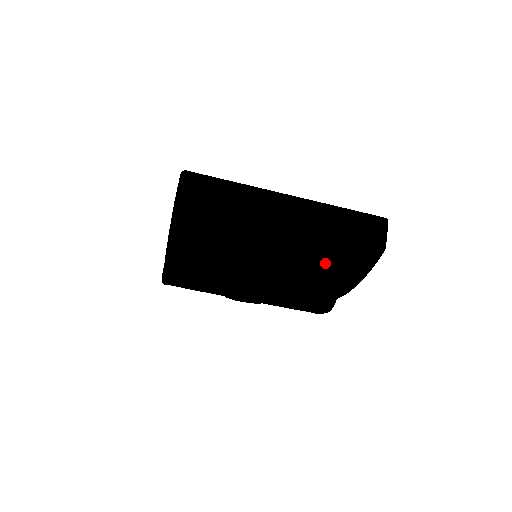
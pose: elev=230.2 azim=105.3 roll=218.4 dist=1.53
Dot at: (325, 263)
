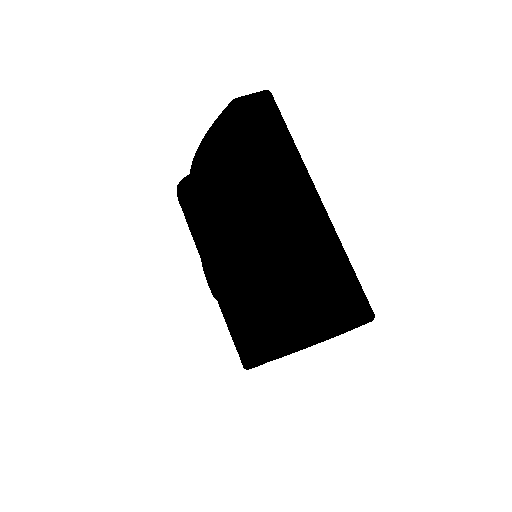
Dot at: (281, 289)
